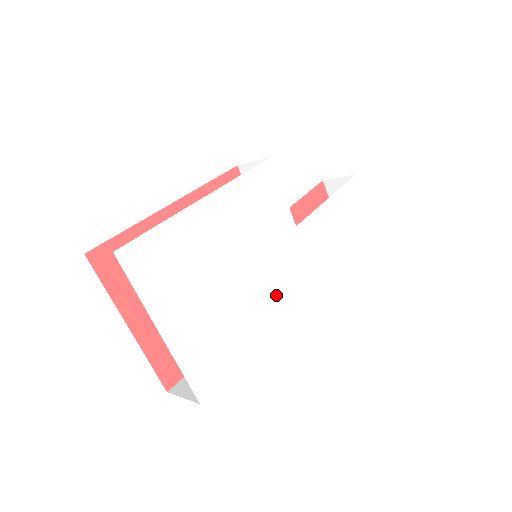
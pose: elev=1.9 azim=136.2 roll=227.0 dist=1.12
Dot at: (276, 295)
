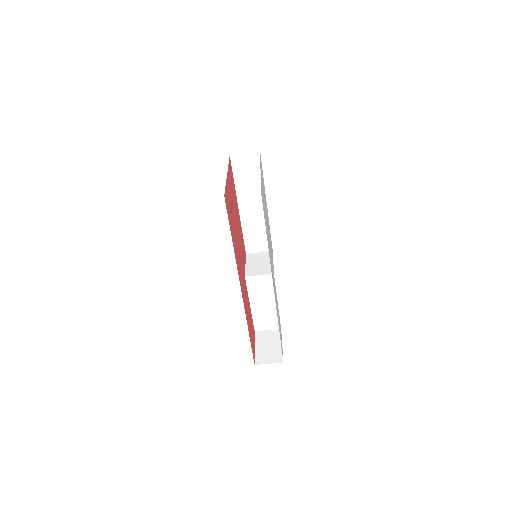
Dot at: (270, 258)
